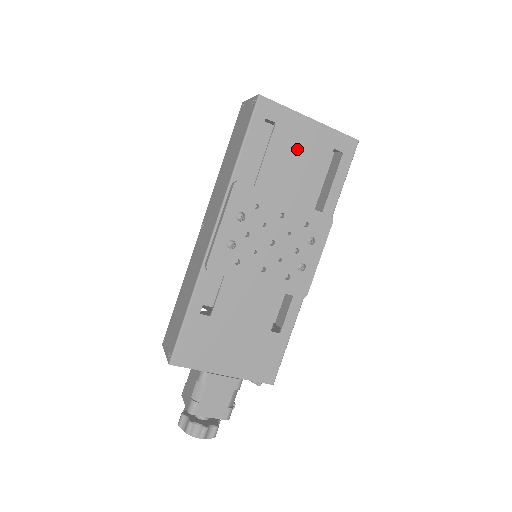
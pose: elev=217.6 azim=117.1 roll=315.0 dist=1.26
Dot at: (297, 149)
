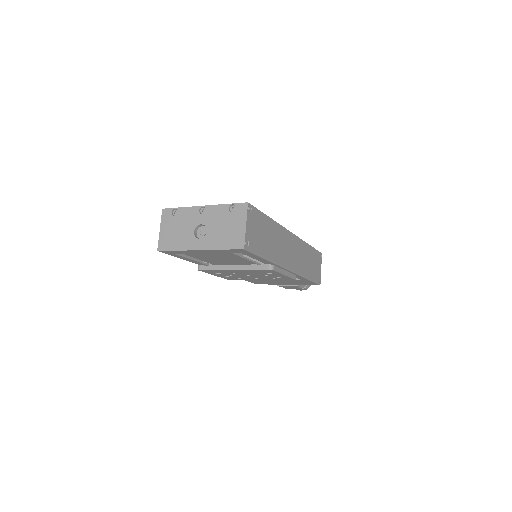
Dot at: (210, 256)
